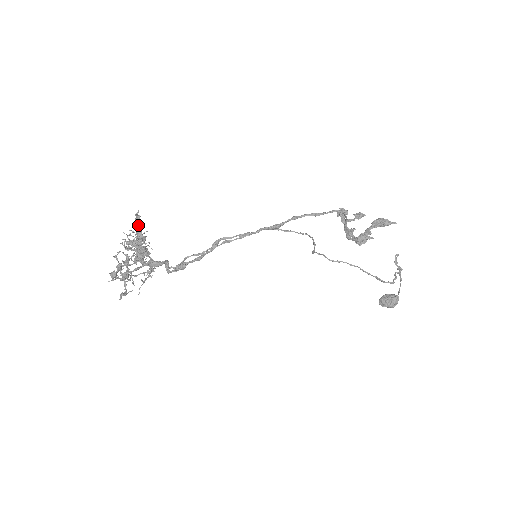
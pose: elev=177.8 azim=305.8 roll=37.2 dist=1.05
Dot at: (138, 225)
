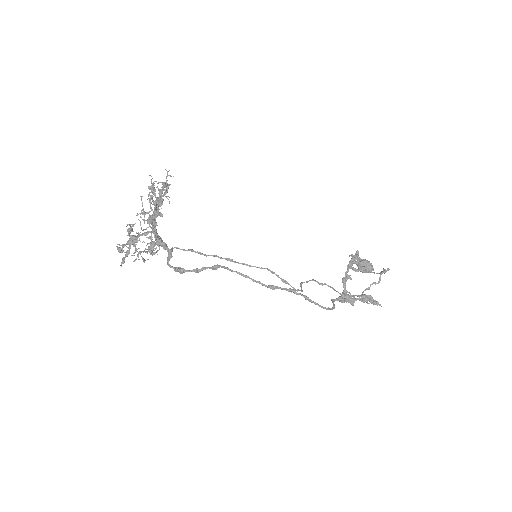
Dot at: (163, 188)
